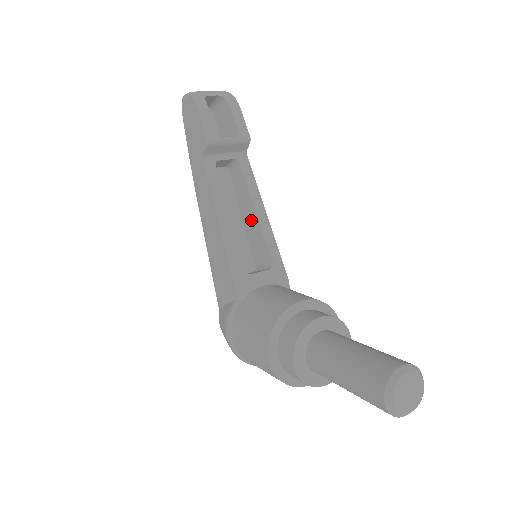
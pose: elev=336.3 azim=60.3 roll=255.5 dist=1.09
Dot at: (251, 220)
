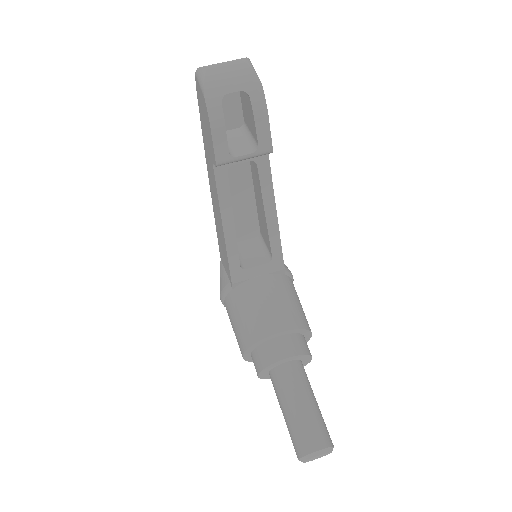
Dot at: (261, 210)
